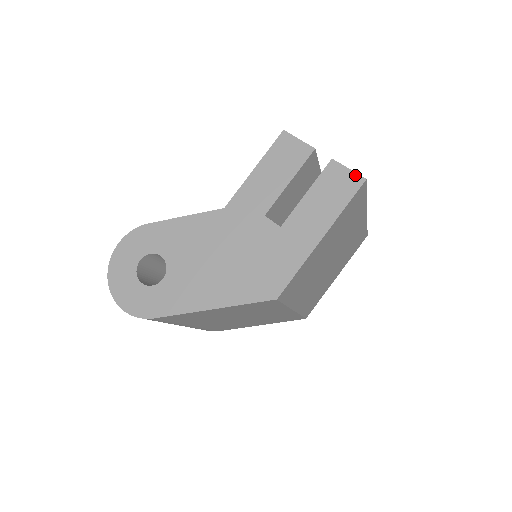
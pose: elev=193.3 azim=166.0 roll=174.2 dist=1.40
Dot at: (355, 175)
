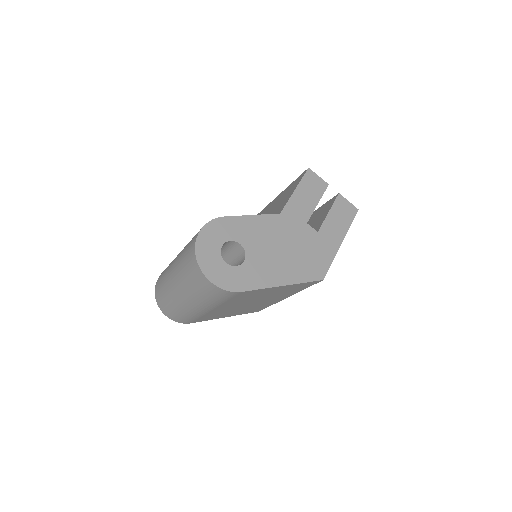
Dot at: (353, 206)
